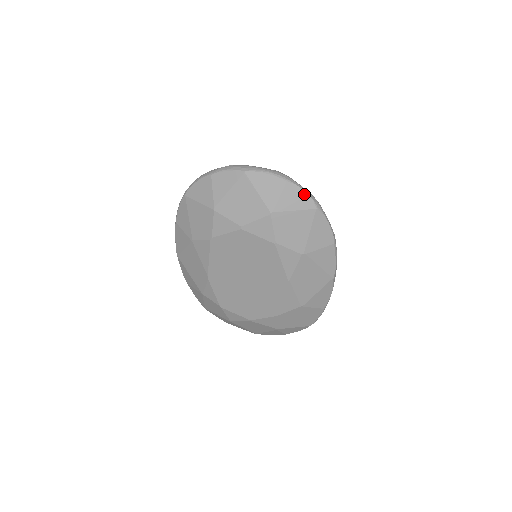
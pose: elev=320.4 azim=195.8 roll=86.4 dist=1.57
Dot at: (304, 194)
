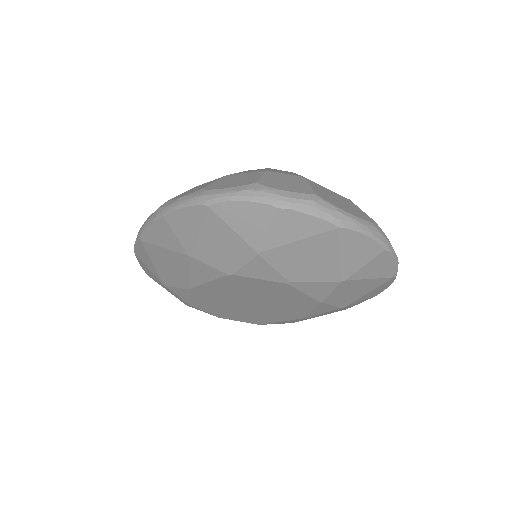
Dot at: (393, 263)
